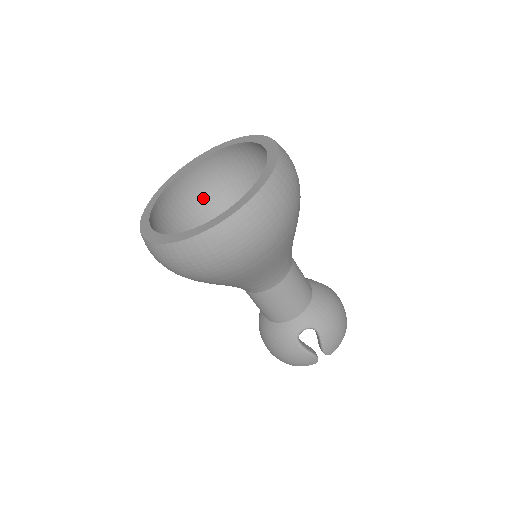
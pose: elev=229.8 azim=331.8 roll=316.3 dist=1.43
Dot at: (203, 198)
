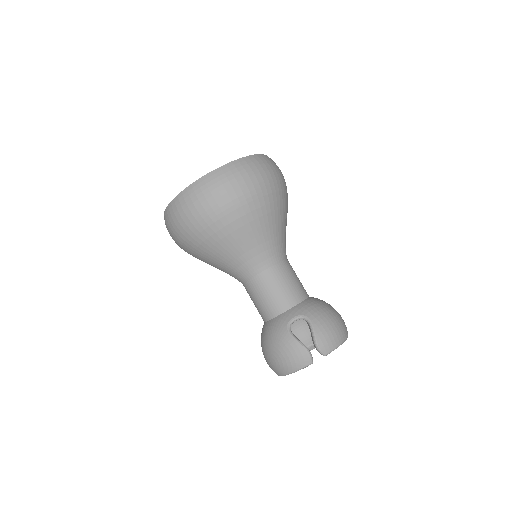
Dot at: occluded
